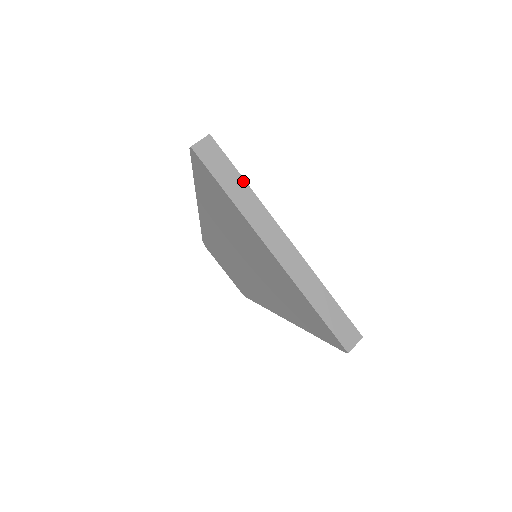
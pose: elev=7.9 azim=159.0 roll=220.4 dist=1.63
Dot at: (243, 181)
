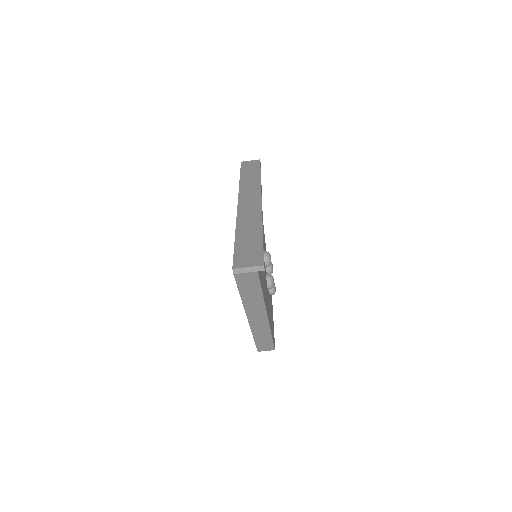
Dot at: (259, 175)
